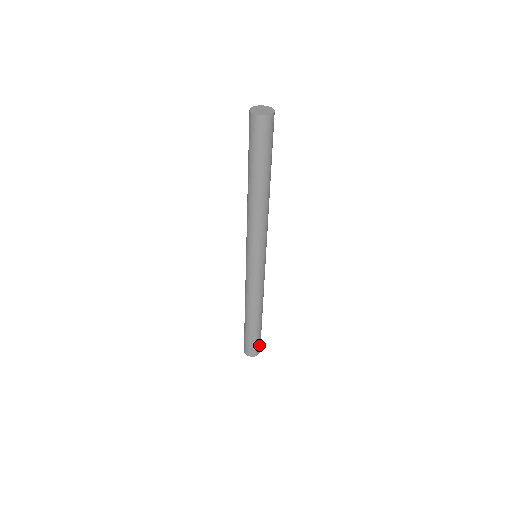
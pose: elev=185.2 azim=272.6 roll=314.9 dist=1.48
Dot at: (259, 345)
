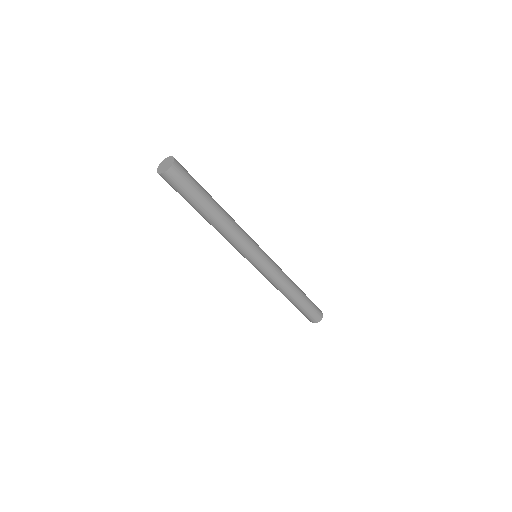
Dot at: (316, 313)
